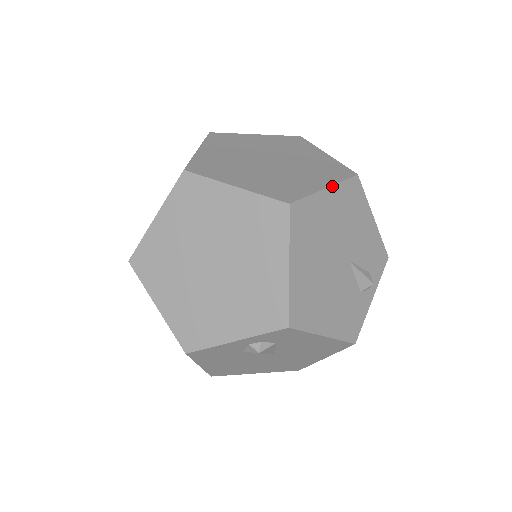
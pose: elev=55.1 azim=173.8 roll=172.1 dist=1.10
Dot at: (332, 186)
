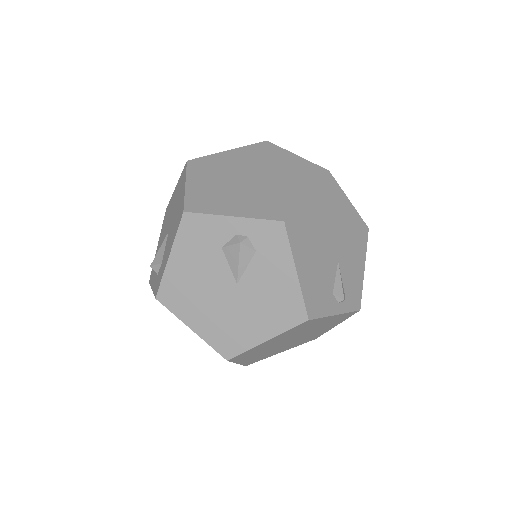
Dot at: (353, 206)
